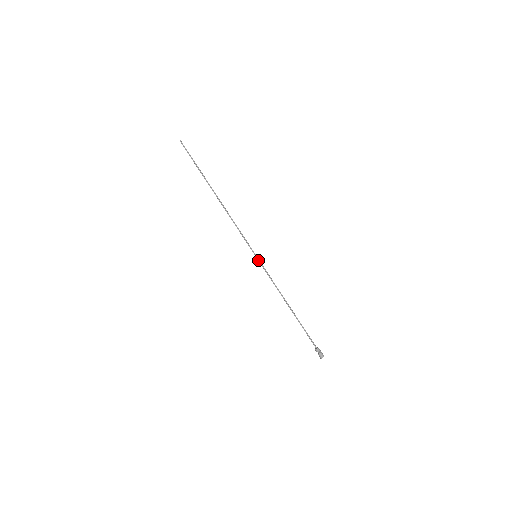
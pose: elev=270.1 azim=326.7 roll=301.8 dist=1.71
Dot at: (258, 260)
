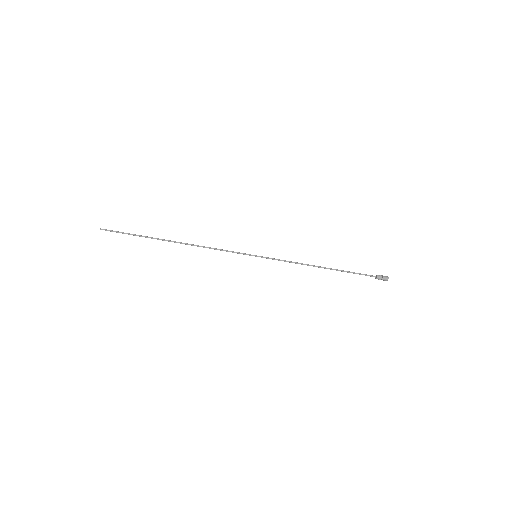
Dot at: (261, 257)
